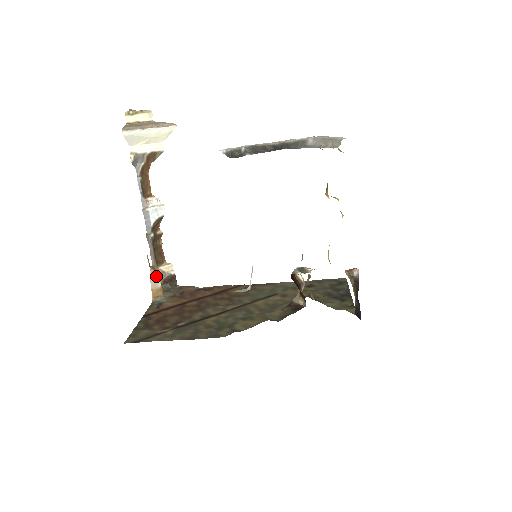
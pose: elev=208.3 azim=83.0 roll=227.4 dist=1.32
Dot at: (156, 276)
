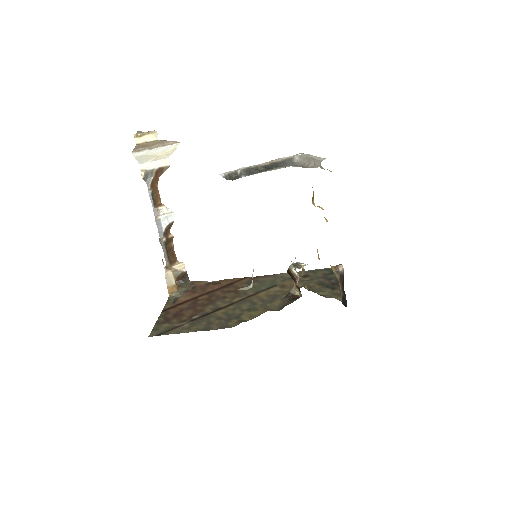
Dot at: (170, 275)
